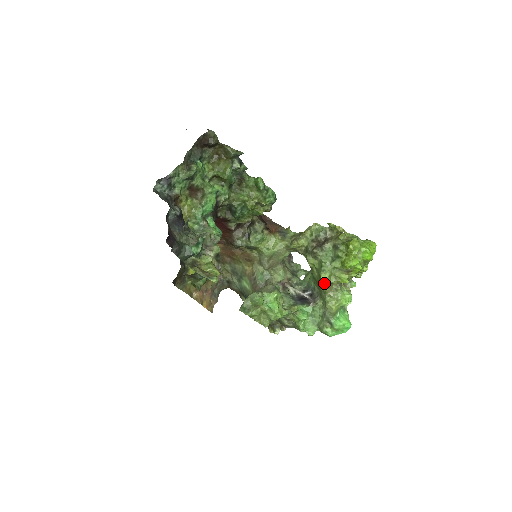
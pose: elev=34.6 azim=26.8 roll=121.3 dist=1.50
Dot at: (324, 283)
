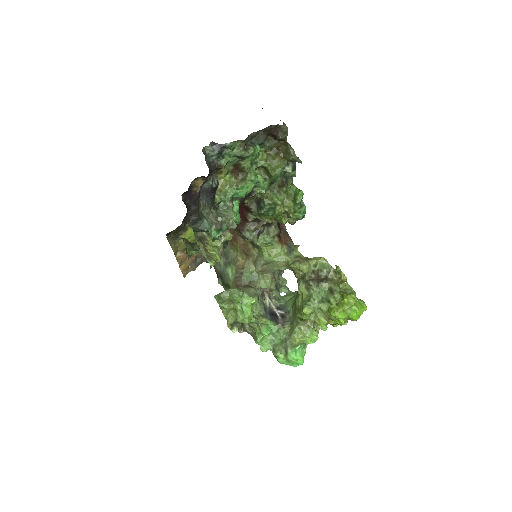
Dot at: (302, 316)
